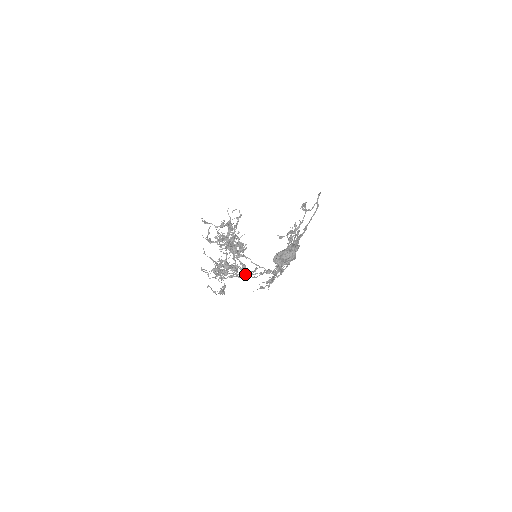
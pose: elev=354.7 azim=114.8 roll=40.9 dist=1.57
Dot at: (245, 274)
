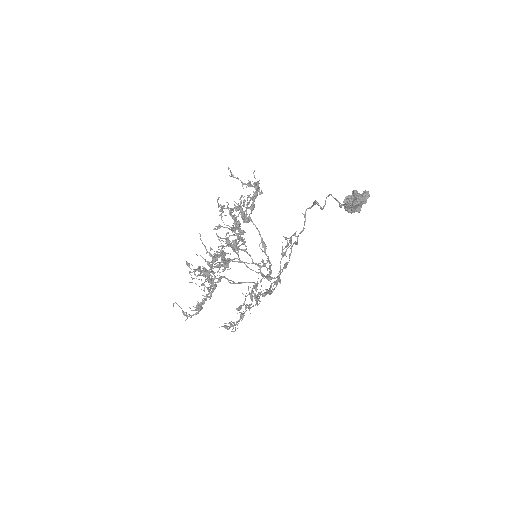
Dot at: occluded
